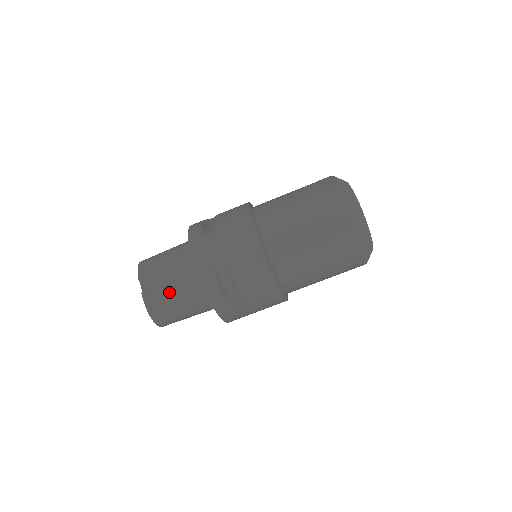
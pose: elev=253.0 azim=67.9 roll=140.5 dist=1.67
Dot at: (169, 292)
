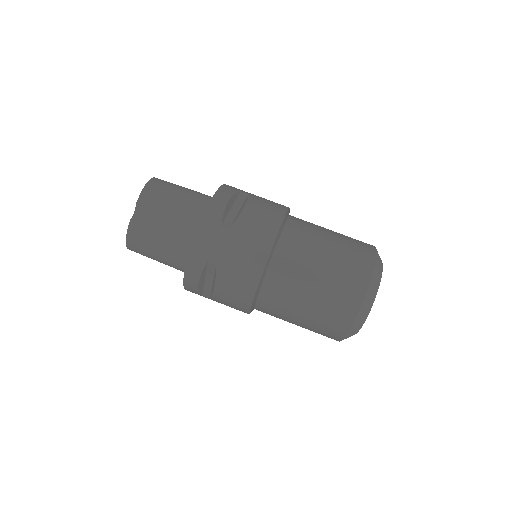
Dot at: (155, 239)
